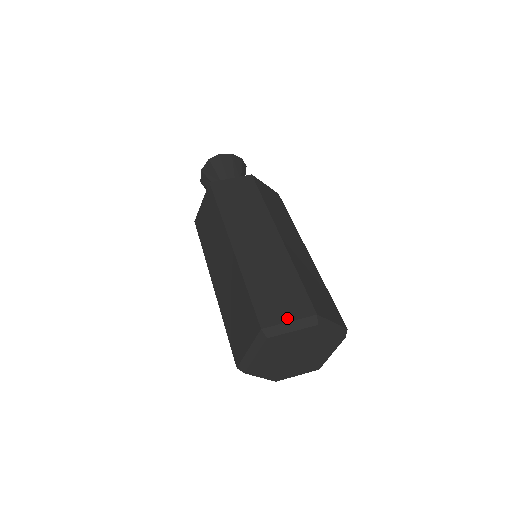
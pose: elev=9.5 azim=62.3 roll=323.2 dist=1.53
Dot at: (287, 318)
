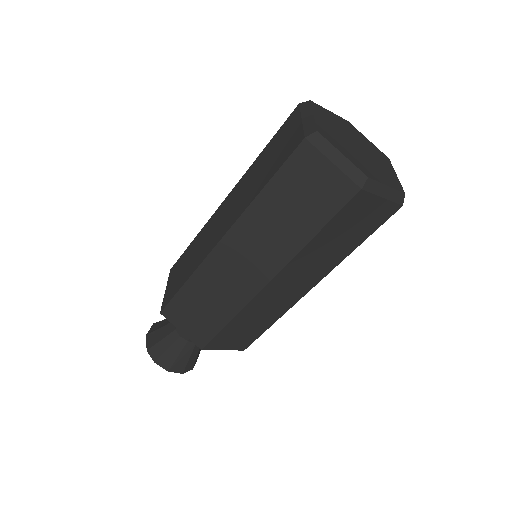
Dot at: occluded
